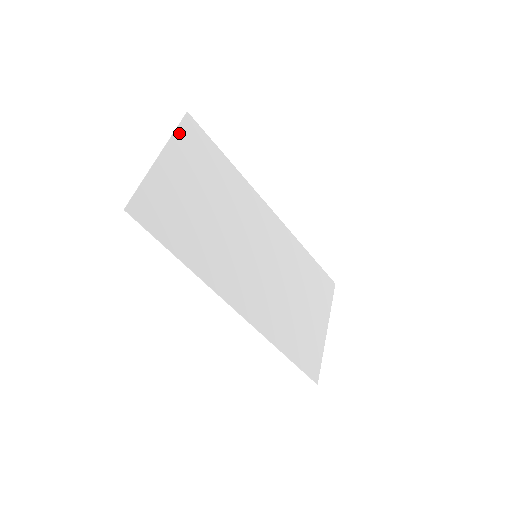
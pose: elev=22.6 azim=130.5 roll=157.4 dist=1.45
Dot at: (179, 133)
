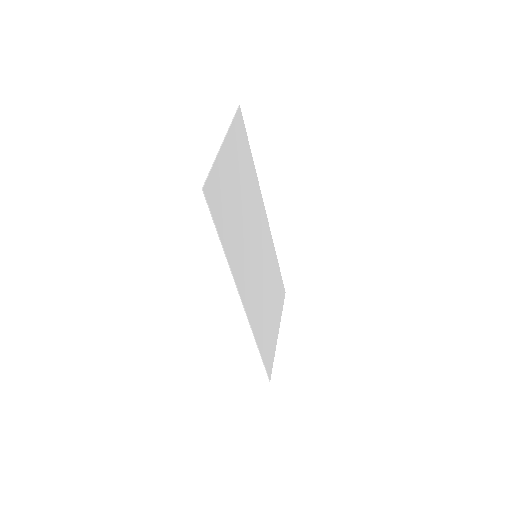
Dot at: (234, 124)
